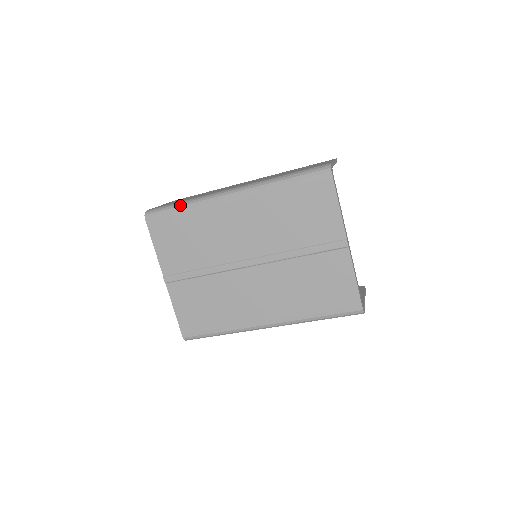
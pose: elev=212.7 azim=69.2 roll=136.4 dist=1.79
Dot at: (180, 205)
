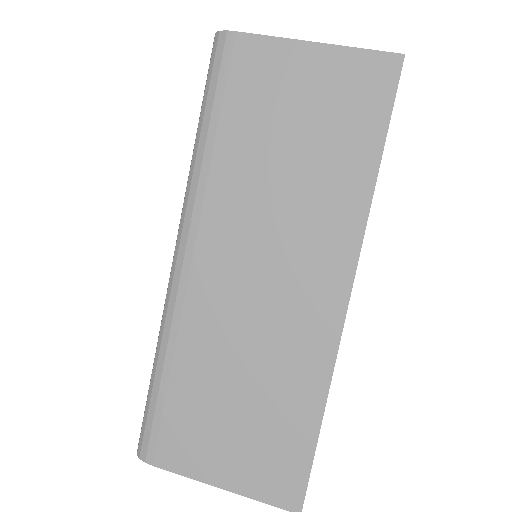
Dot at: occluded
